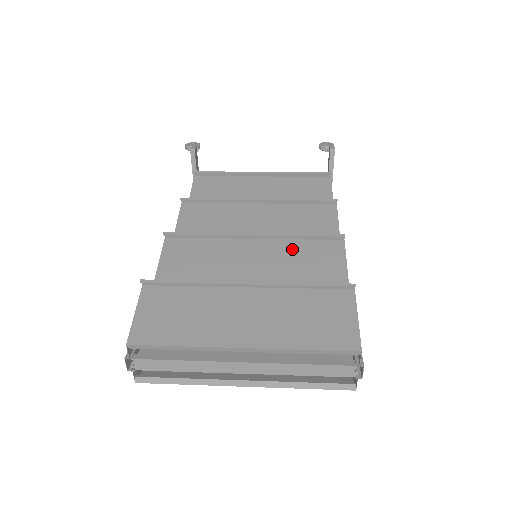
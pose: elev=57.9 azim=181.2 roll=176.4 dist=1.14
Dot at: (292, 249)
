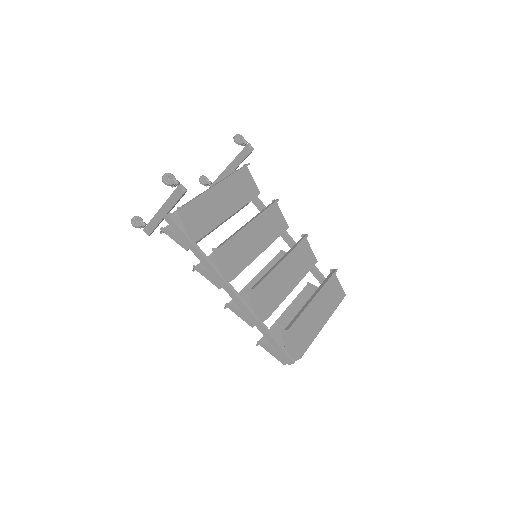
Dot at: (294, 255)
